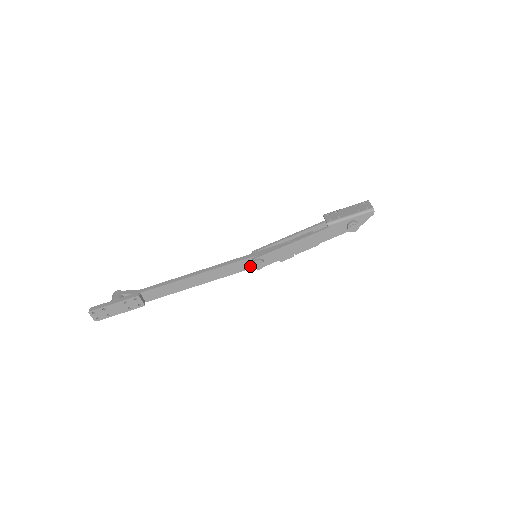
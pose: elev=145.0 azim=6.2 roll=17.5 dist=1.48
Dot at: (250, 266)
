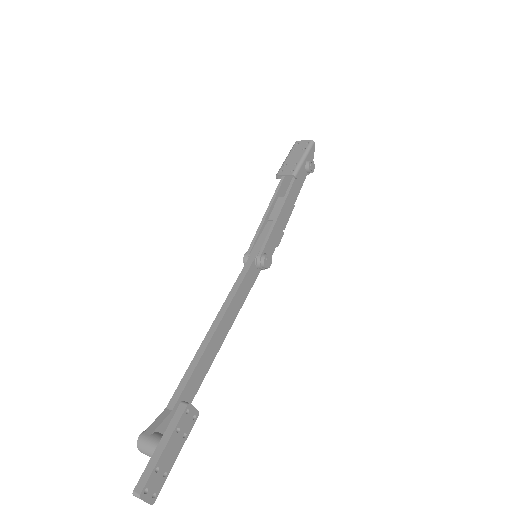
Dot at: (256, 273)
